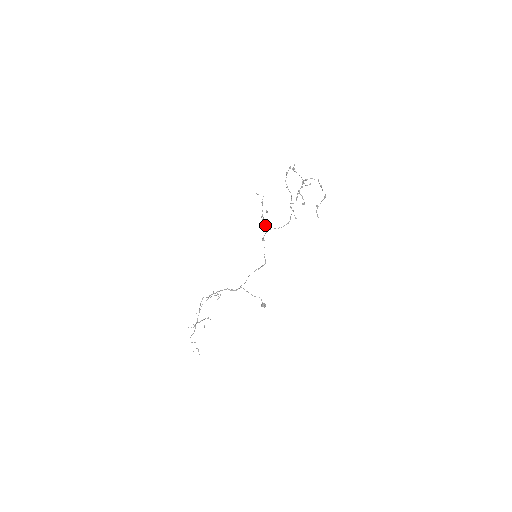
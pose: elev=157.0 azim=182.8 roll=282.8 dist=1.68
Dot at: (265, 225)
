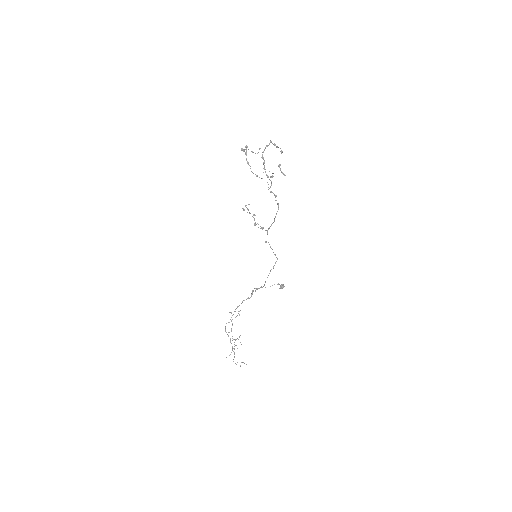
Dot at: occluded
